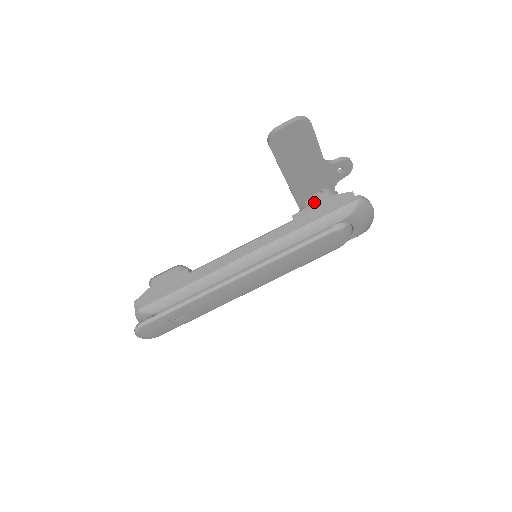
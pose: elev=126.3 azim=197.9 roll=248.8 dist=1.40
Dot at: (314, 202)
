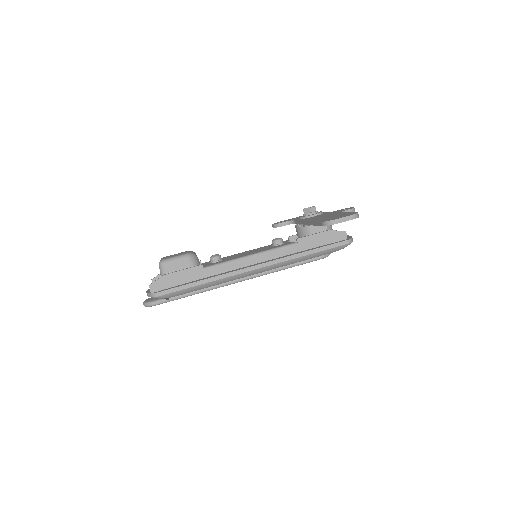
Dot at: (315, 229)
